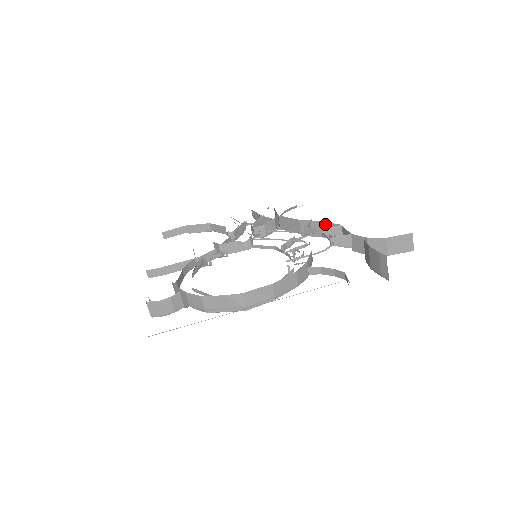
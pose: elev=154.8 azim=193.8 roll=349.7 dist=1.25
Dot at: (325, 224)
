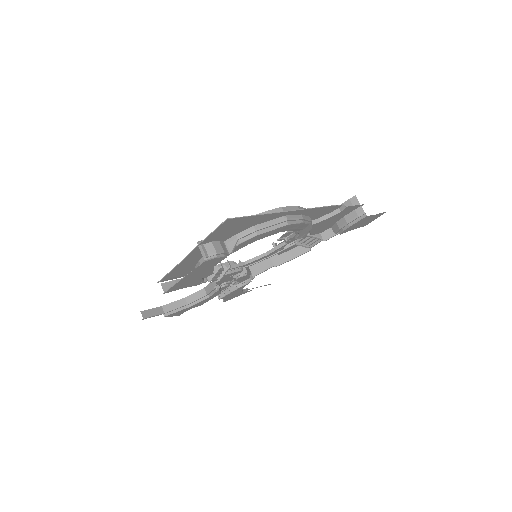
Dot at: occluded
